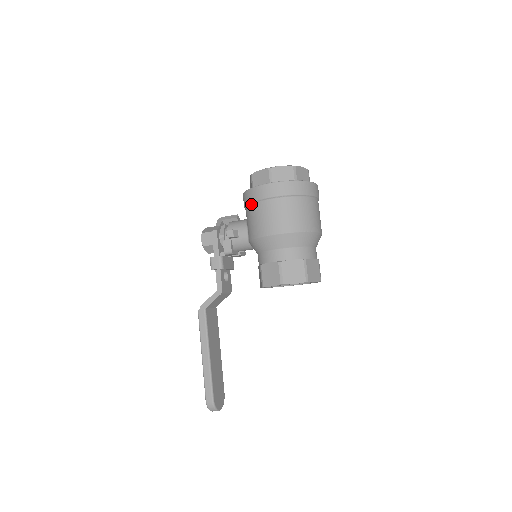
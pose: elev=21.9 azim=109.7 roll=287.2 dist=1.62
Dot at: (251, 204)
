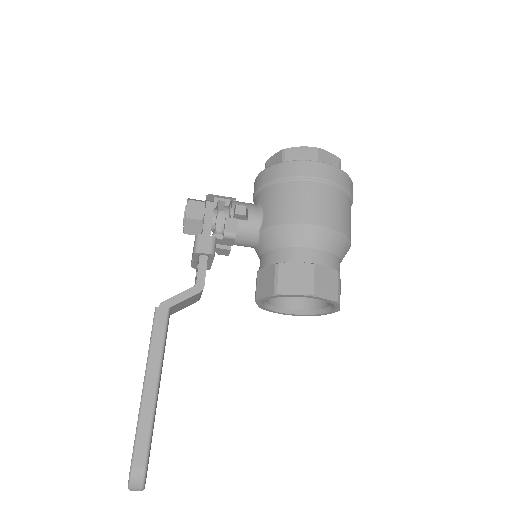
Dot at: (283, 181)
